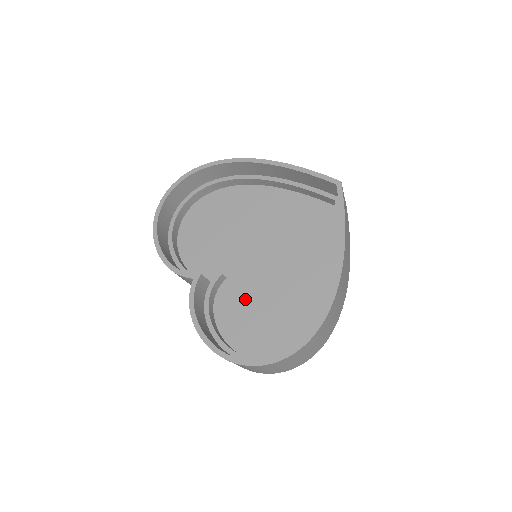
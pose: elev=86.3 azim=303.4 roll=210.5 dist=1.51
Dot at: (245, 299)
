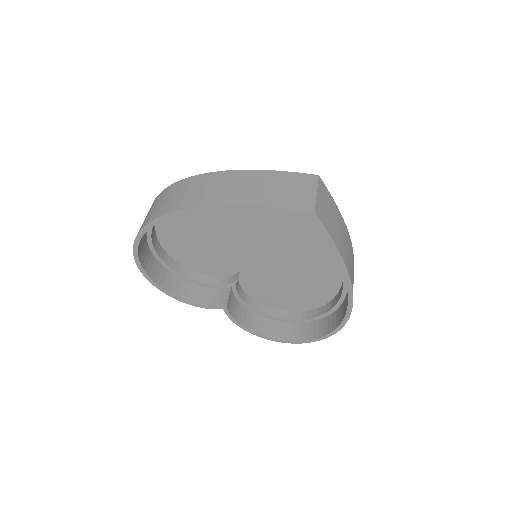
Dot at: (267, 281)
